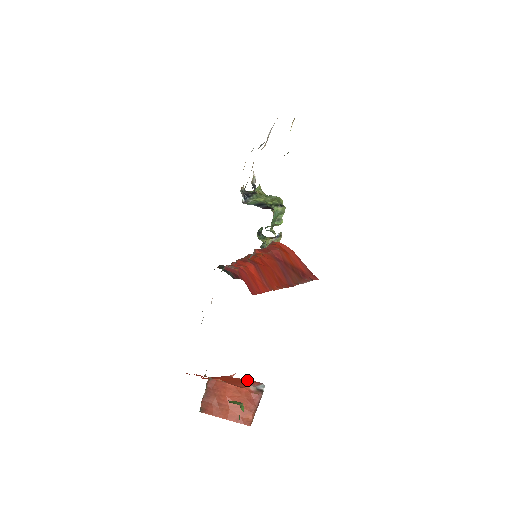
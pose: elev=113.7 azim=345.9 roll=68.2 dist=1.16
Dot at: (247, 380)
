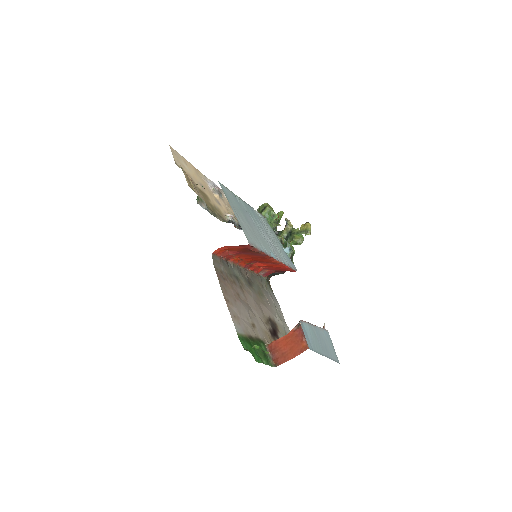
Dot at: occluded
